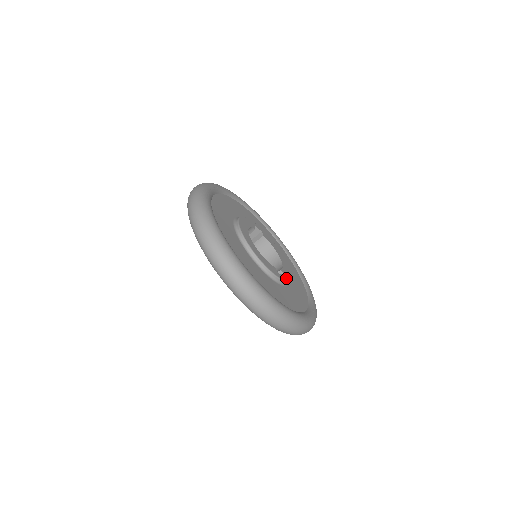
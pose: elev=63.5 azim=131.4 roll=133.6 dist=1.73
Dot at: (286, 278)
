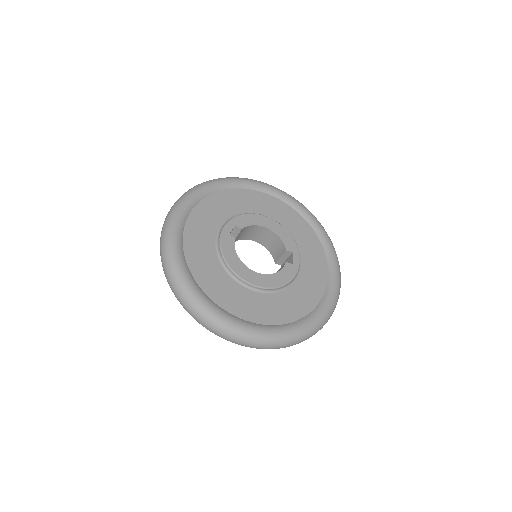
Dot at: (296, 253)
